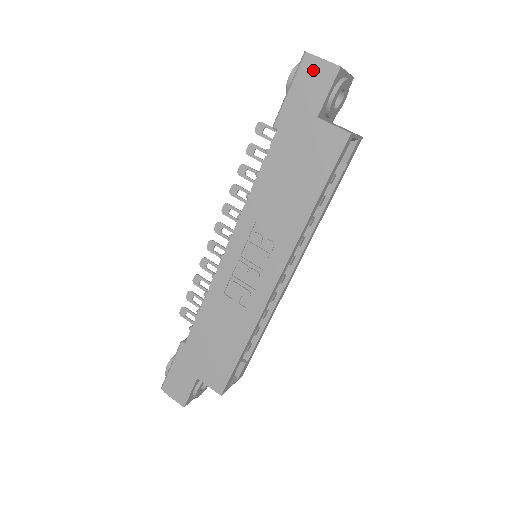
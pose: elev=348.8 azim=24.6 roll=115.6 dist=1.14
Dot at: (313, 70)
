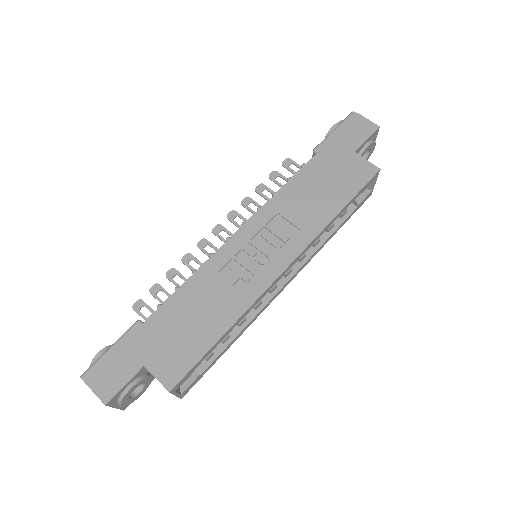
Dot at: (358, 123)
